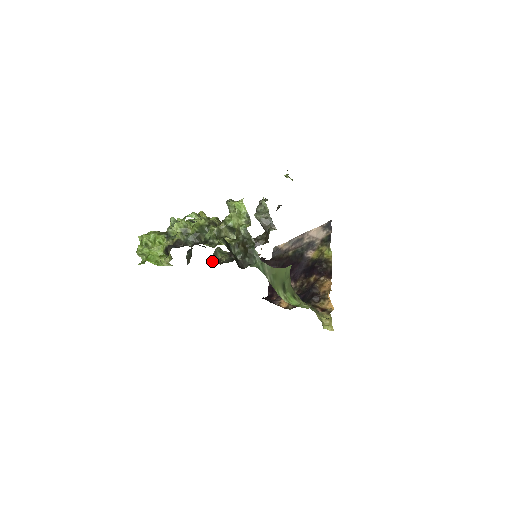
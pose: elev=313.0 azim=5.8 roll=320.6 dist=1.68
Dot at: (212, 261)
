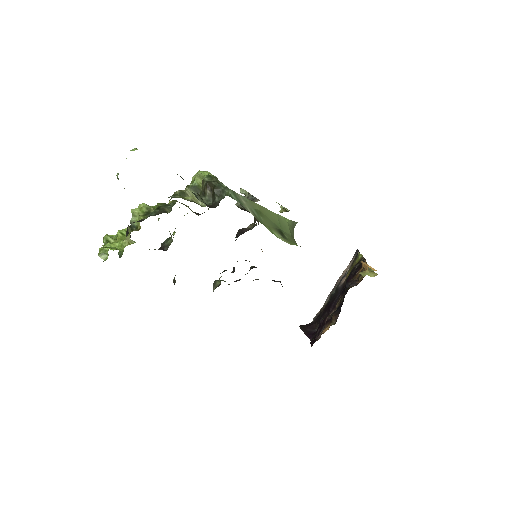
Dot at: occluded
